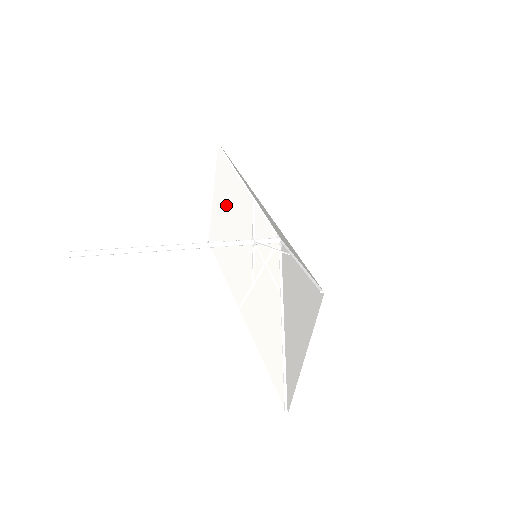
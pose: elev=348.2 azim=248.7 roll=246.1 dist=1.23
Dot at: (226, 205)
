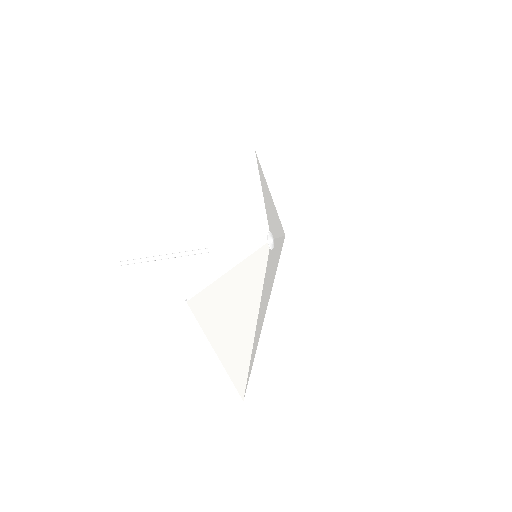
Dot at: (271, 204)
